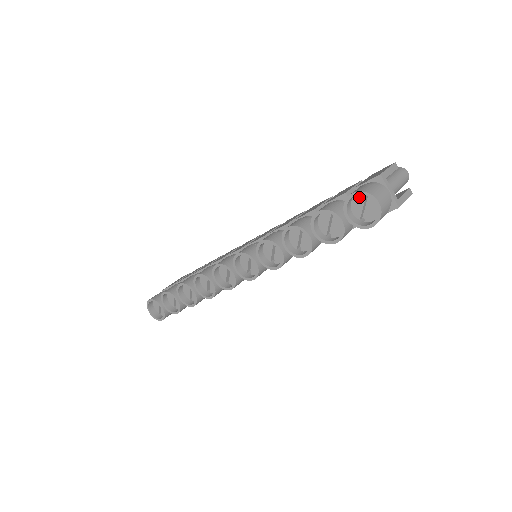
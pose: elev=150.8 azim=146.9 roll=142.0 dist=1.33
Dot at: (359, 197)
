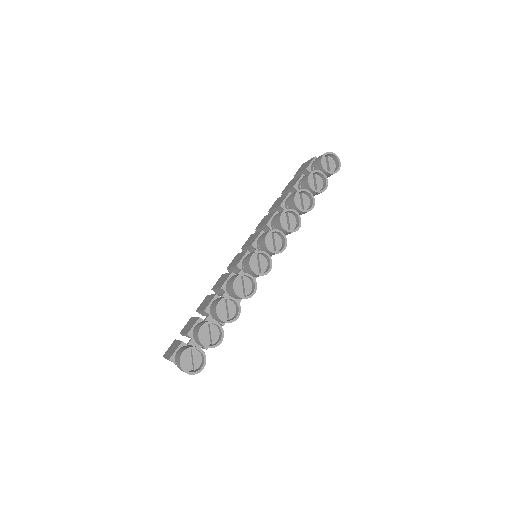
Dot at: (323, 160)
